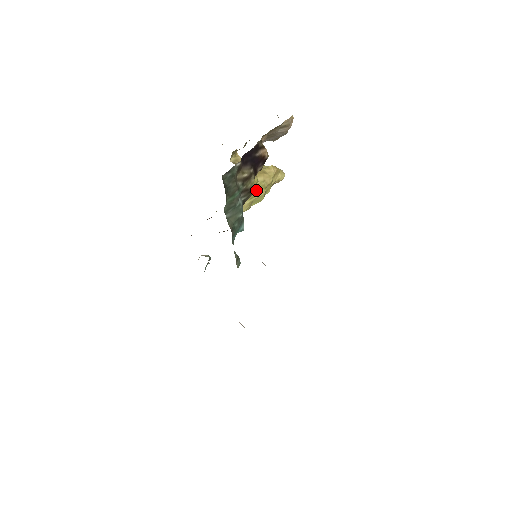
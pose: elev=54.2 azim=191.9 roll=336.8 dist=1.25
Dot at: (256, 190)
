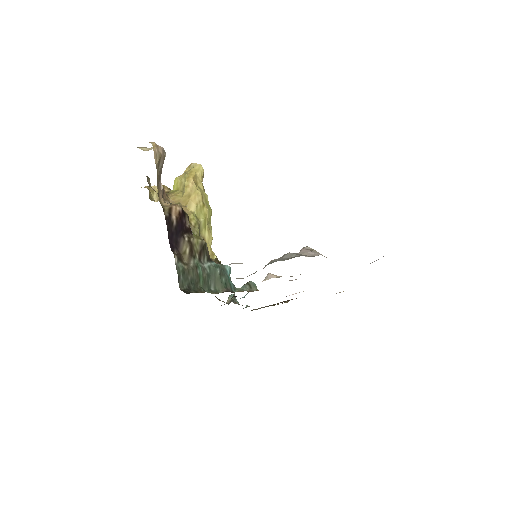
Dot at: (201, 219)
